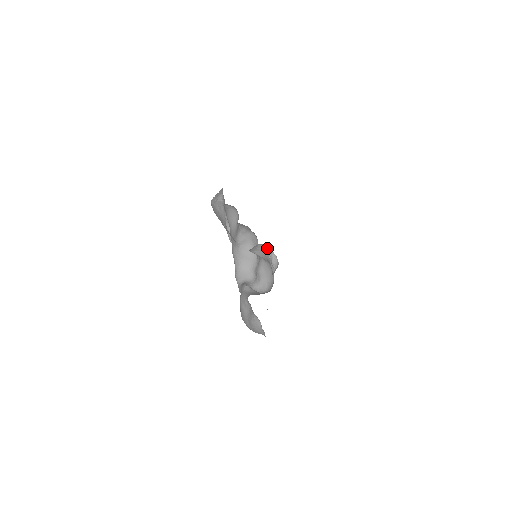
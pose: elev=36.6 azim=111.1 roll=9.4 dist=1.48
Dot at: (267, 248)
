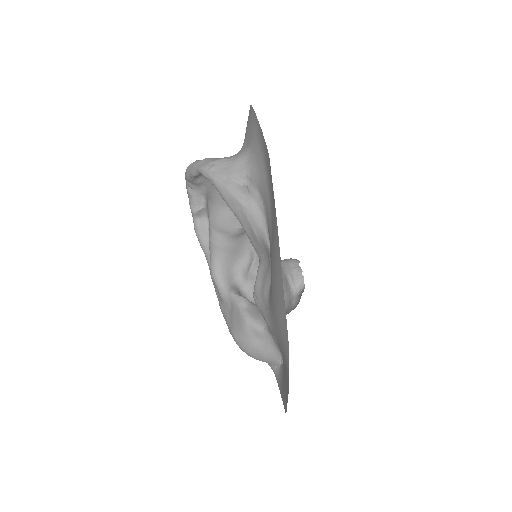
Dot at: (294, 261)
